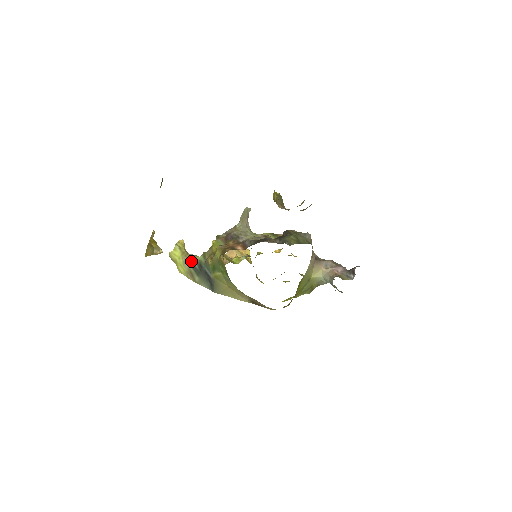
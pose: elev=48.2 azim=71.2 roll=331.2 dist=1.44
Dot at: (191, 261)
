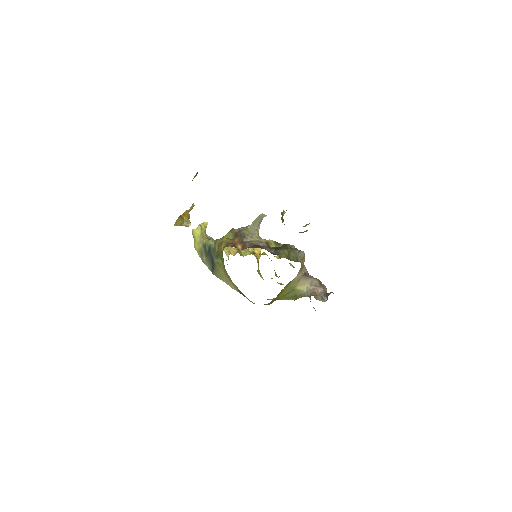
Dot at: (205, 243)
